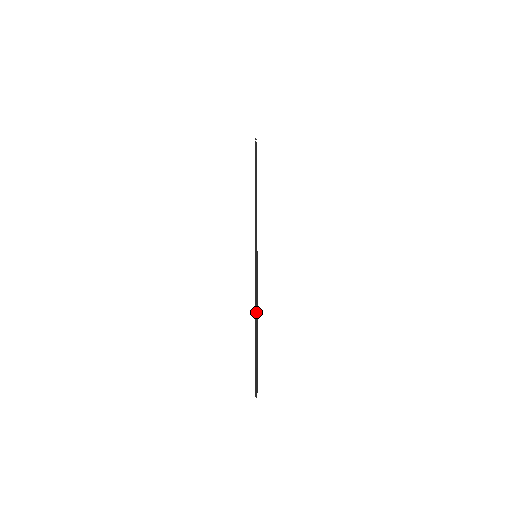
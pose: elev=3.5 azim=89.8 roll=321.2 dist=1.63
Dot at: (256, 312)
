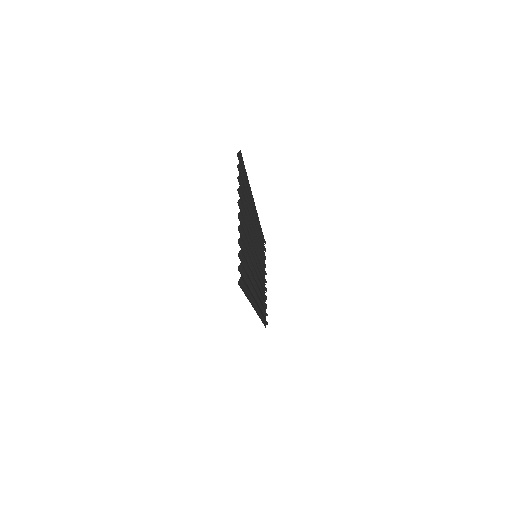
Dot at: occluded
